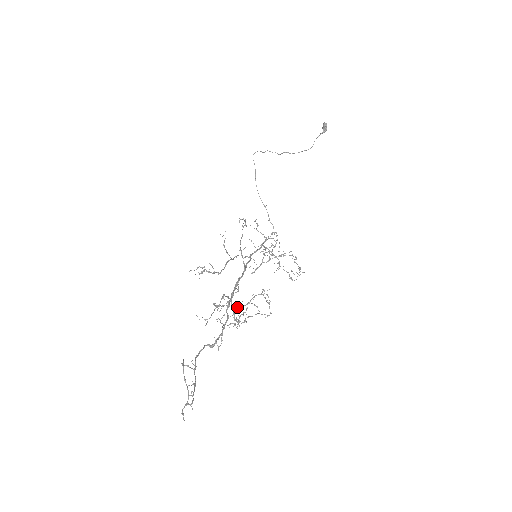
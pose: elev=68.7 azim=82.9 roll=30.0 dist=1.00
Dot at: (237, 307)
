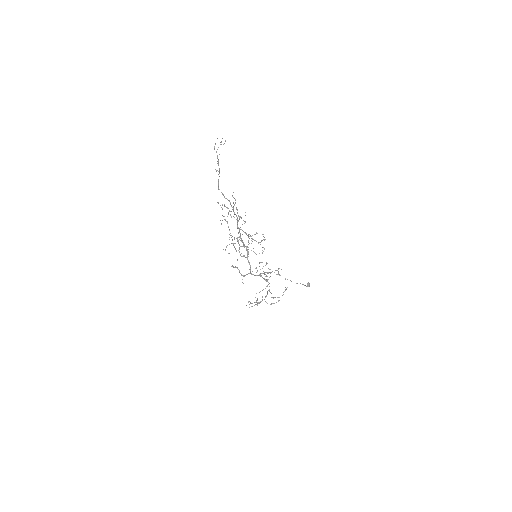
Dot at: (242, 230)
